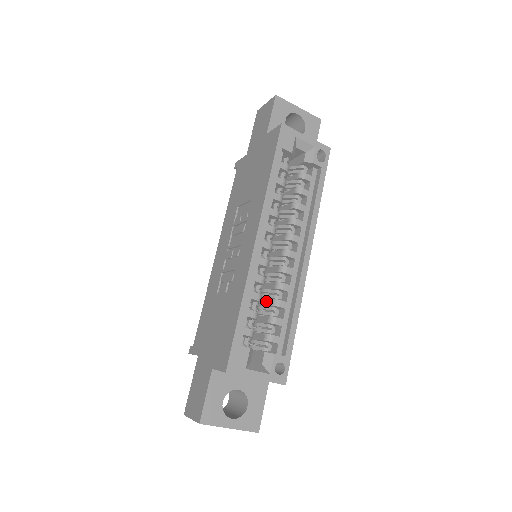
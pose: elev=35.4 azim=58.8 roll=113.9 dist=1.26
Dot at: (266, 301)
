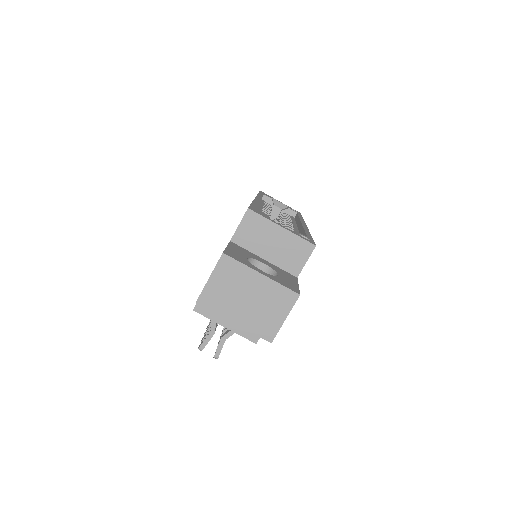
Dot at: occluded
